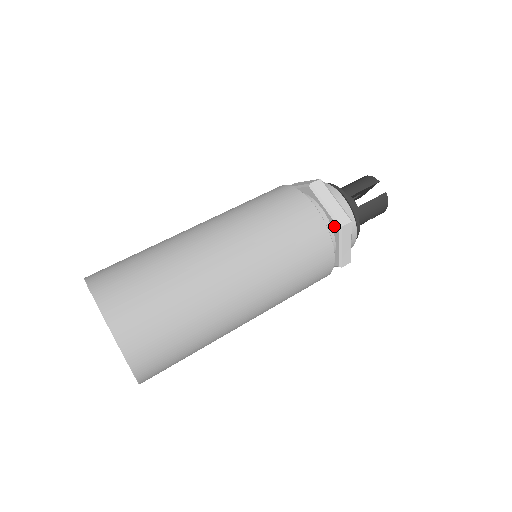
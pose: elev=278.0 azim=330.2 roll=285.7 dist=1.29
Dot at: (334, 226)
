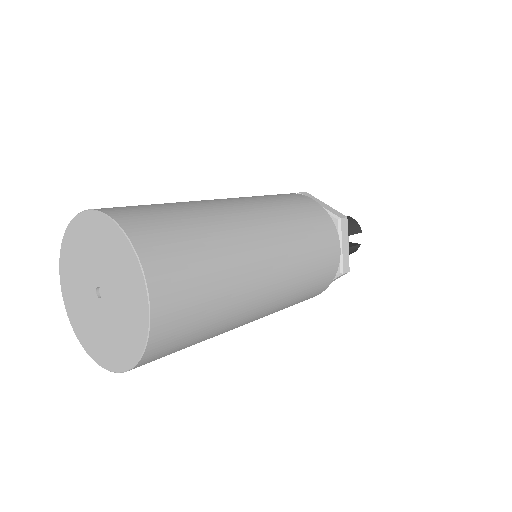
Dot at: occluded
